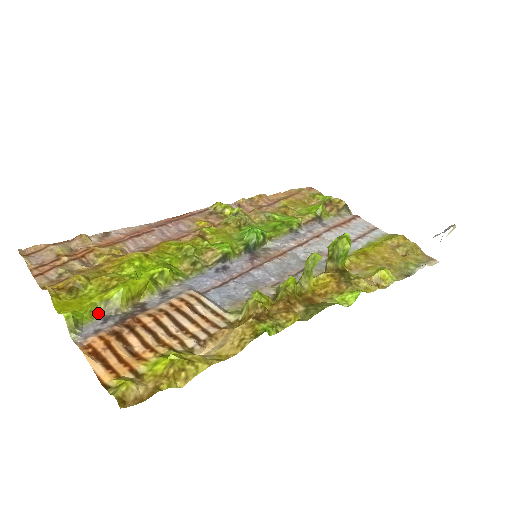
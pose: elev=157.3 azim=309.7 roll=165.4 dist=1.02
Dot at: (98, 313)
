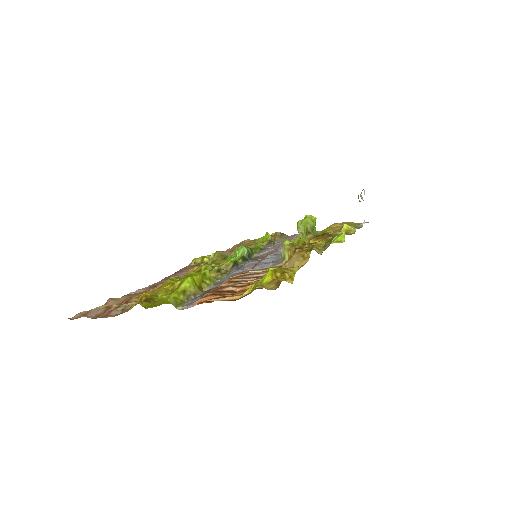
Dot at: (182, 302)
